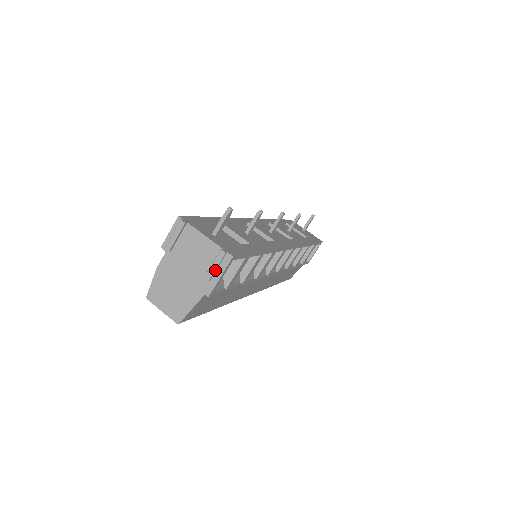
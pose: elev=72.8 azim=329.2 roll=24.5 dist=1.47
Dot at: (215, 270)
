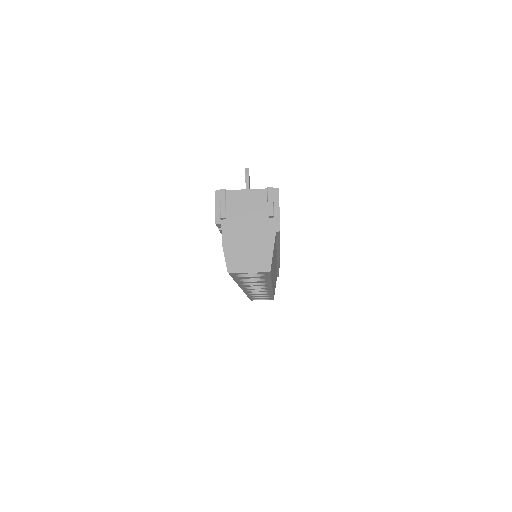
Dot at: (273, 205)
